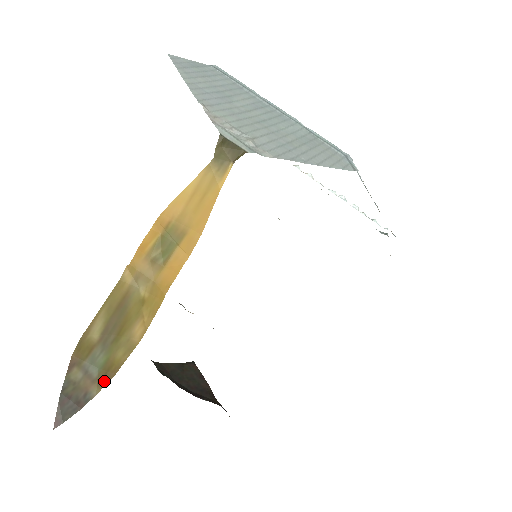
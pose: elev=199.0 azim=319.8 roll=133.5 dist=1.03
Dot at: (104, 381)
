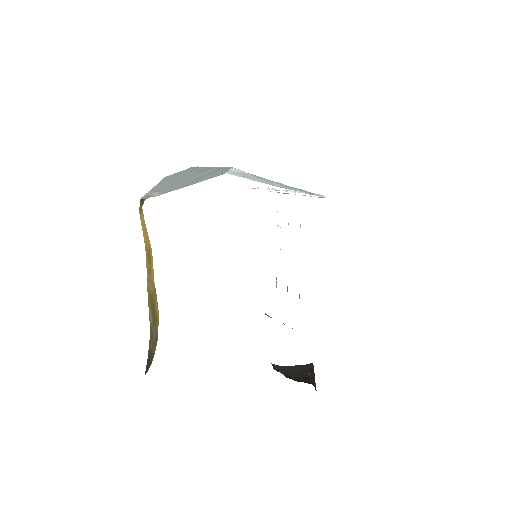
Dot at: (156, 344)
